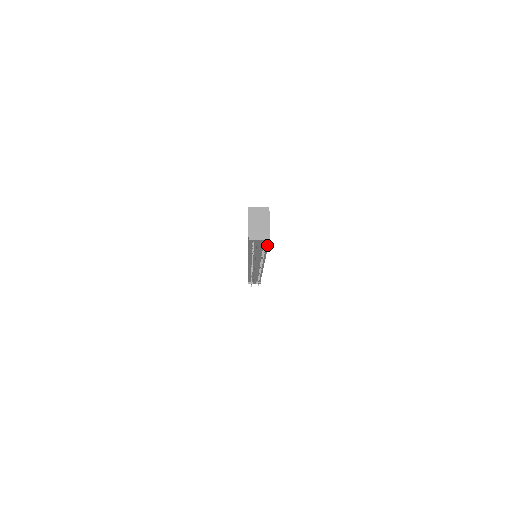
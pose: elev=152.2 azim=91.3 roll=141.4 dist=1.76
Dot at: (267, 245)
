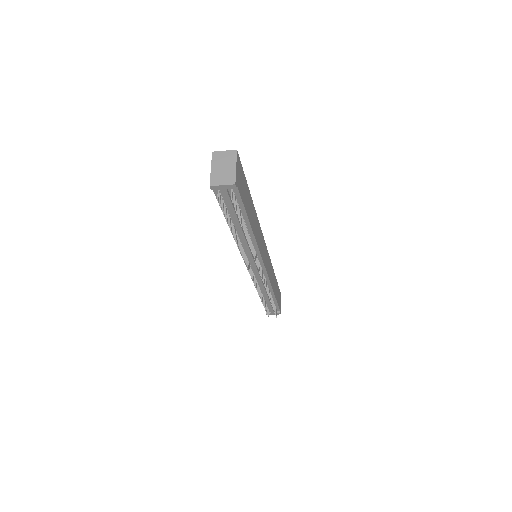
Dot at: (242, 205)
